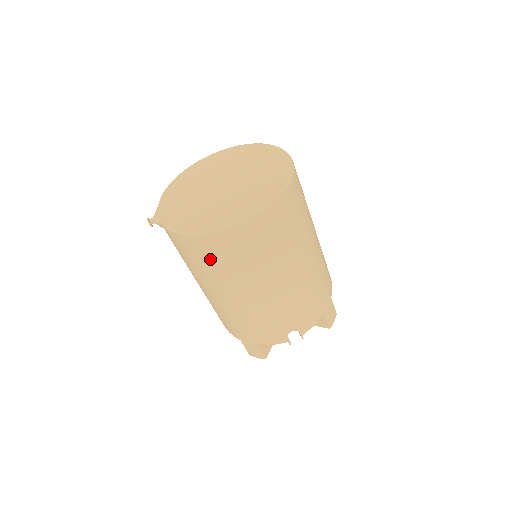
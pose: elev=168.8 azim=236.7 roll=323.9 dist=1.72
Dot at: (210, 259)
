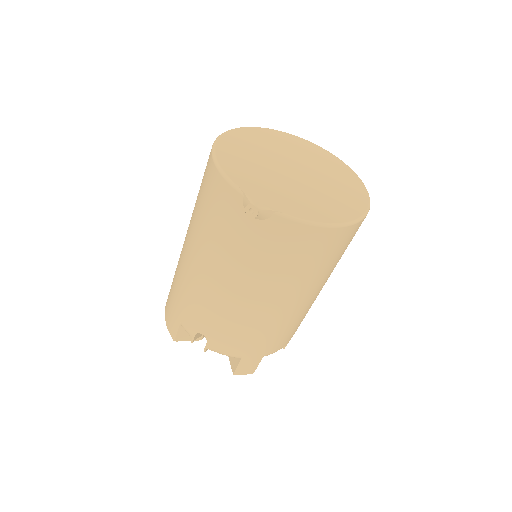
Dot at: (322, 256)
